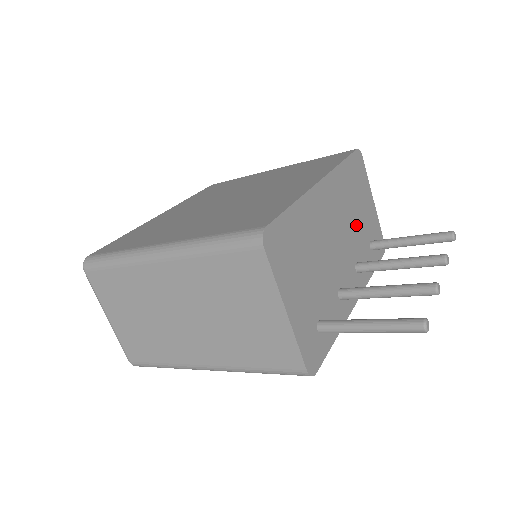
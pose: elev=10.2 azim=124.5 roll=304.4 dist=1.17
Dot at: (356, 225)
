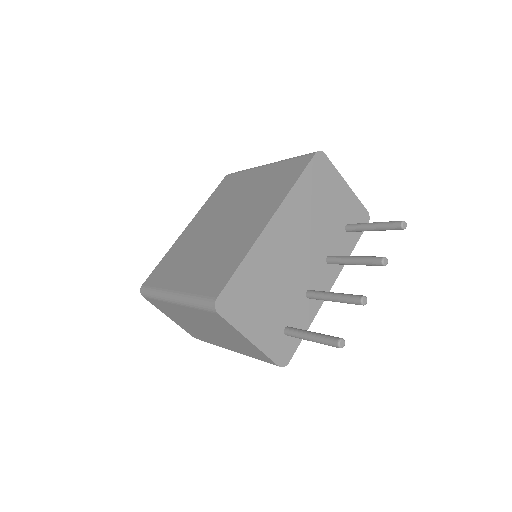
Dot at: (323, 225)
